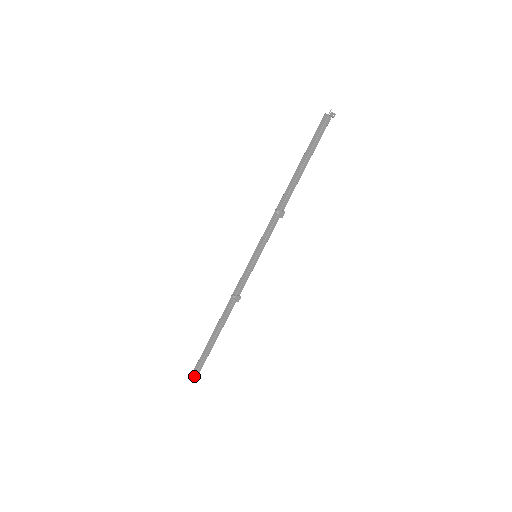
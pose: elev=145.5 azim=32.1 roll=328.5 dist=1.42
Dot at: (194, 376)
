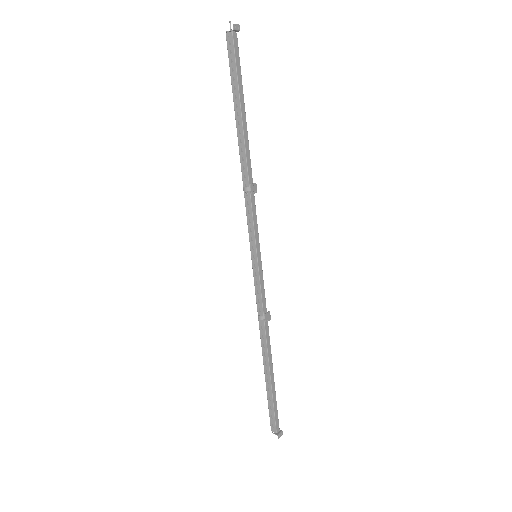
Dot at: (276, 431)
